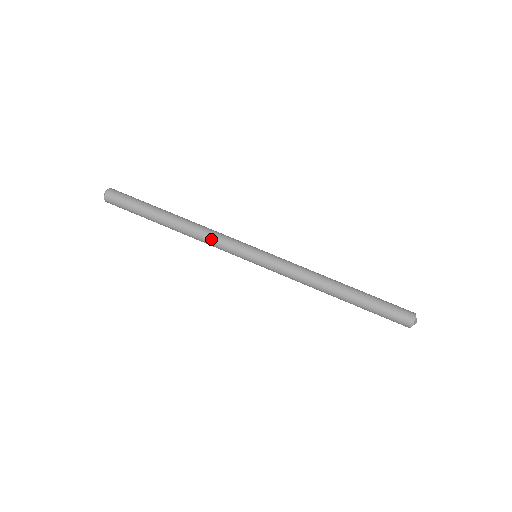
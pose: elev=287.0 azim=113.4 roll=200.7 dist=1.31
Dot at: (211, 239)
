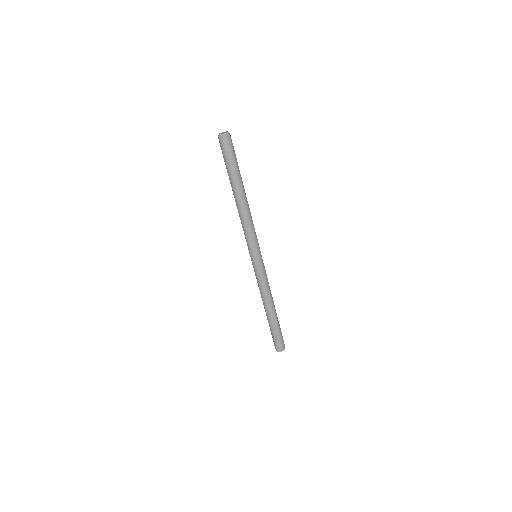
Dot at: (250, 226)
